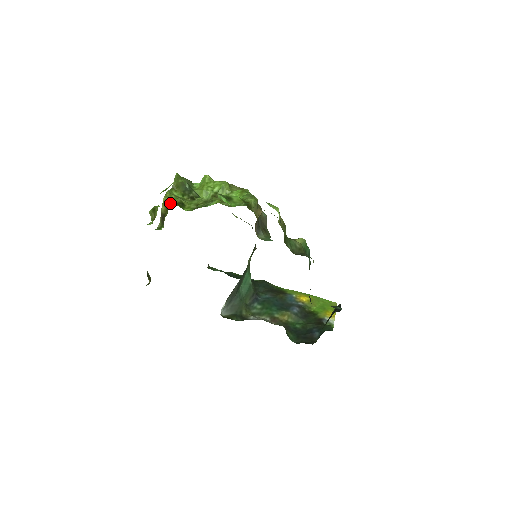
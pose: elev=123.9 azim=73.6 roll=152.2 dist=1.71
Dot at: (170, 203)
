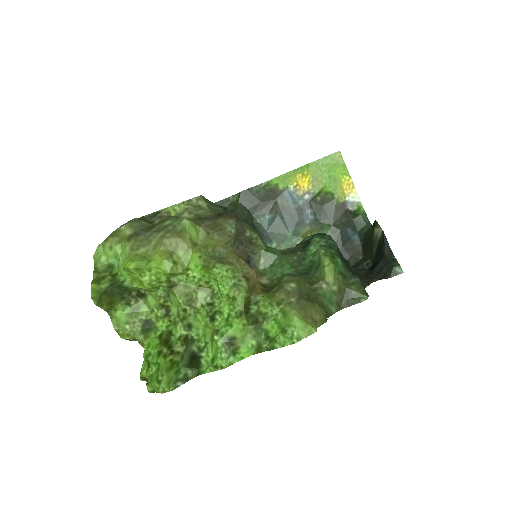
Dot at: occluded
